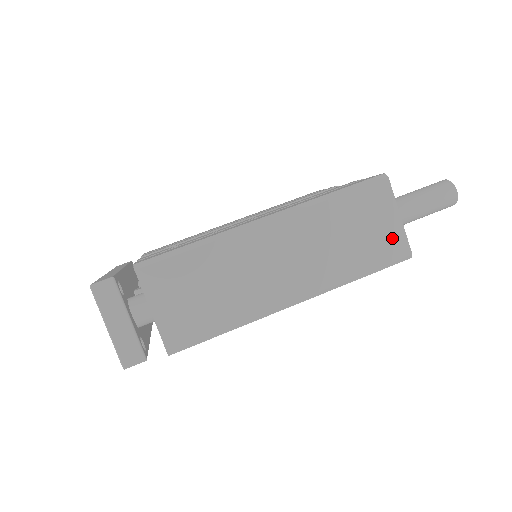
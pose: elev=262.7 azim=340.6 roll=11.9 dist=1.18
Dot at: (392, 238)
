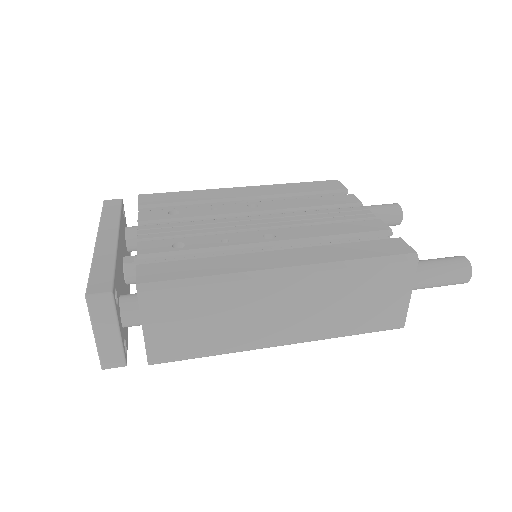
Dot at: (394, 311)
